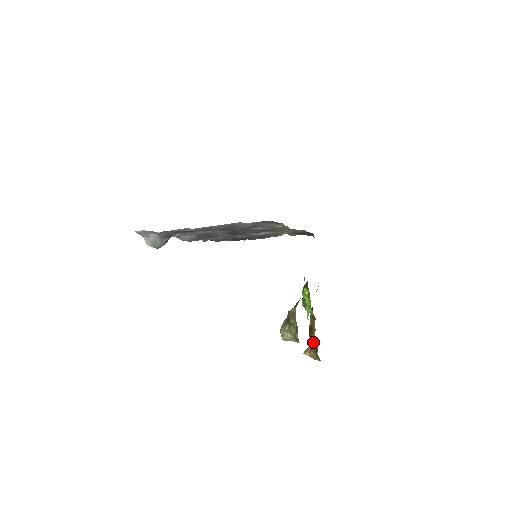
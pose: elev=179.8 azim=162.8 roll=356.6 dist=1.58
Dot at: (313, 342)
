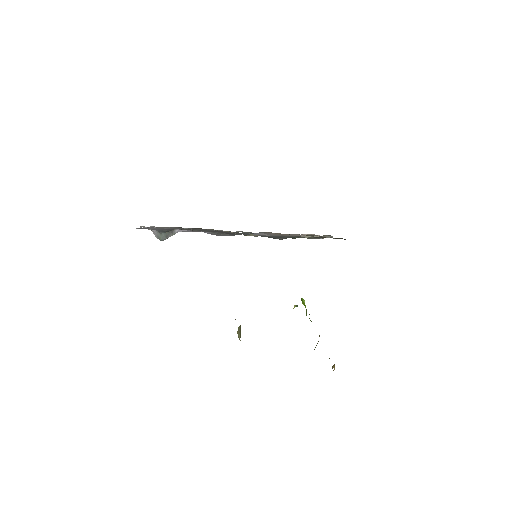
Dot at: occluded
